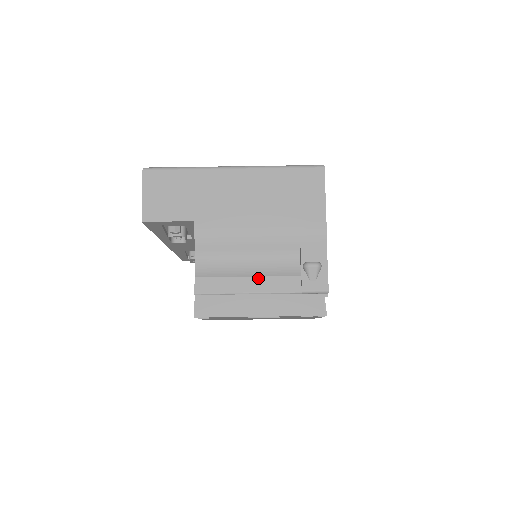
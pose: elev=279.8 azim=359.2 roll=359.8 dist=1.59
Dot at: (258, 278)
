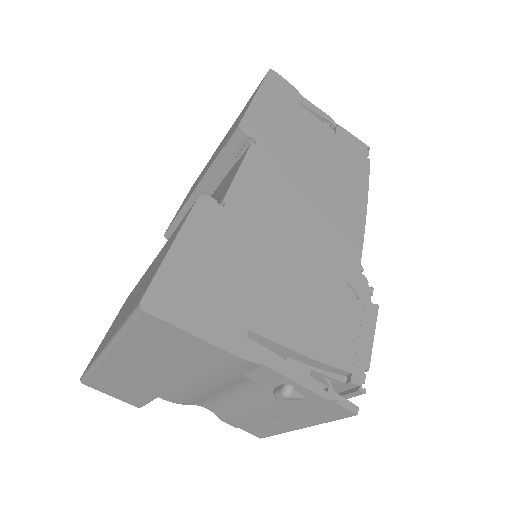
Dot at: (258, 408)
